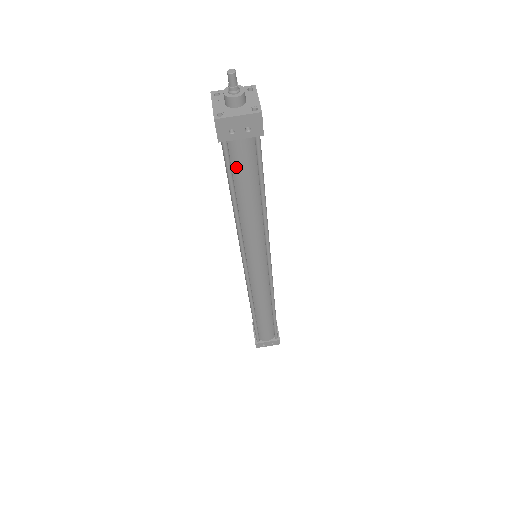
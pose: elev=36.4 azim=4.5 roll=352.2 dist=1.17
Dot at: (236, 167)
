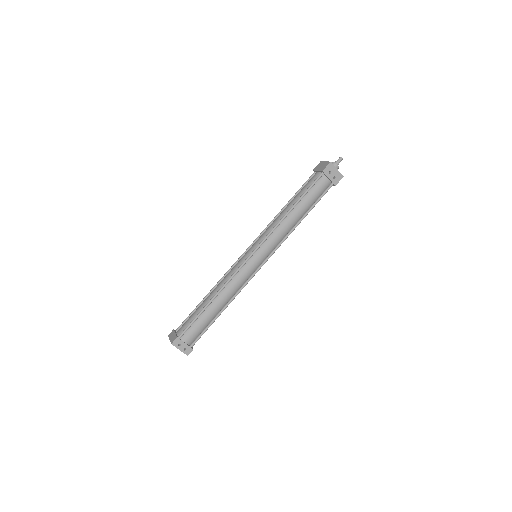
Dot at: (314, 189)
